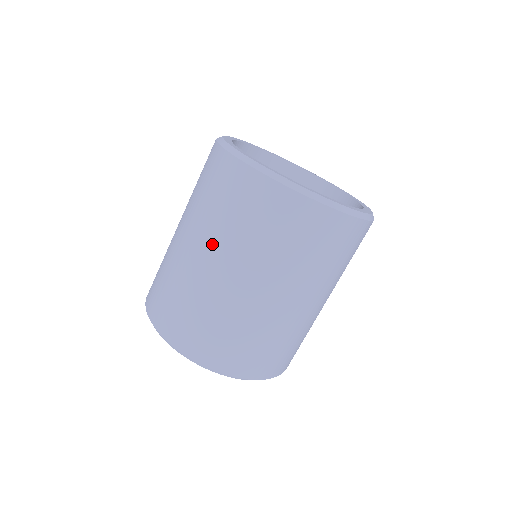
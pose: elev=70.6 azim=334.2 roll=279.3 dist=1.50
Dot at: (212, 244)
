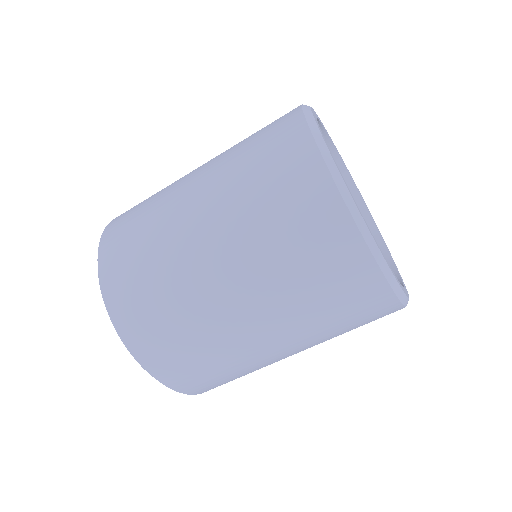
Dot at: (214, 192)
